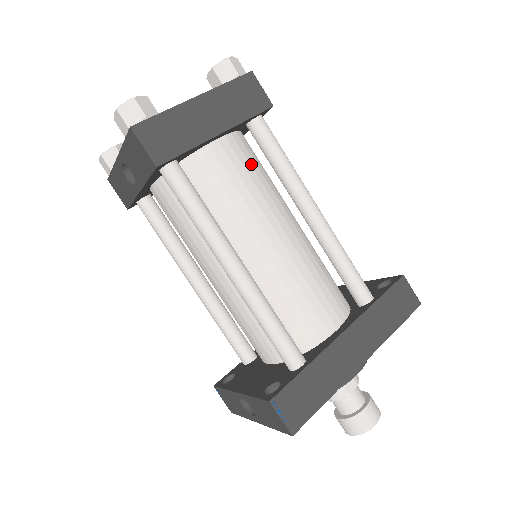
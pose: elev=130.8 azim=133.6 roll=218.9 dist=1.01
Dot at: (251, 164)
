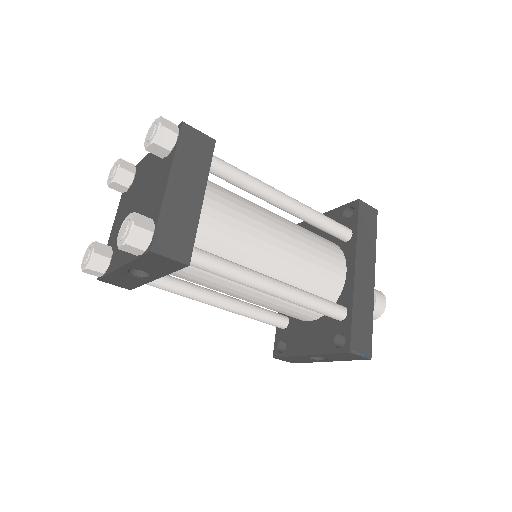
Dot at: (227, 199)
